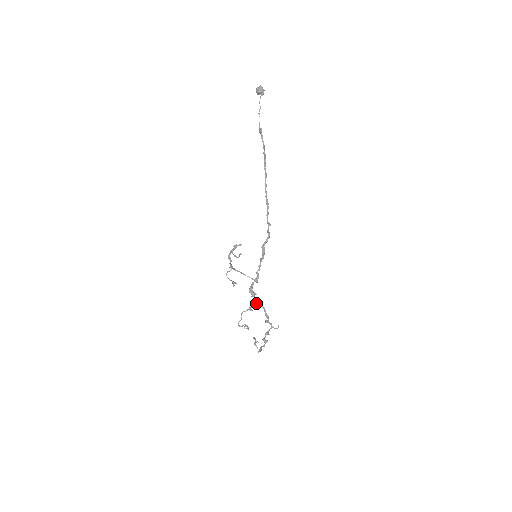
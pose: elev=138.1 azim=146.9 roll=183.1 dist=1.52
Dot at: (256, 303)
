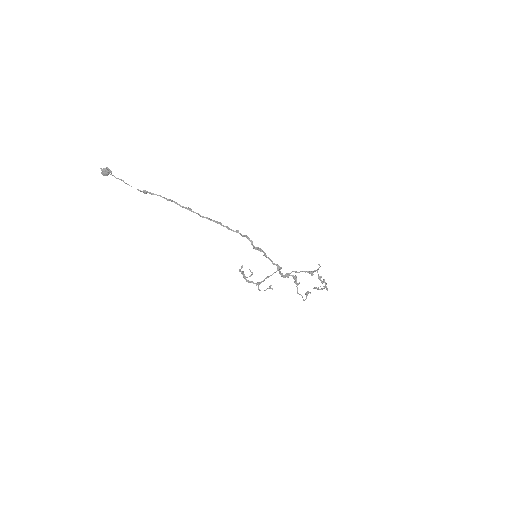
Dot at: (295, 277)
